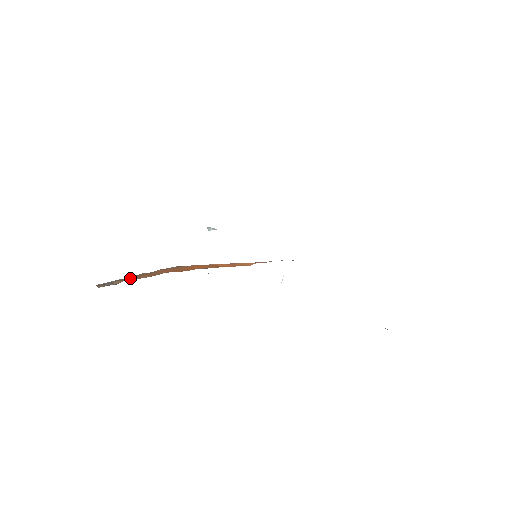
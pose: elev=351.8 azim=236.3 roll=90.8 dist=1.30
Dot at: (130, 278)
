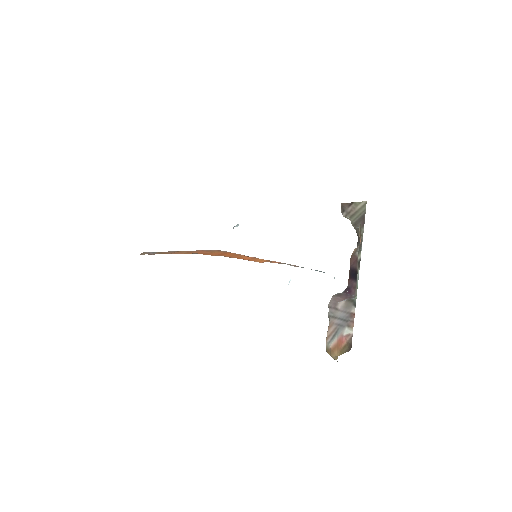
Dot at: (169, 252)
